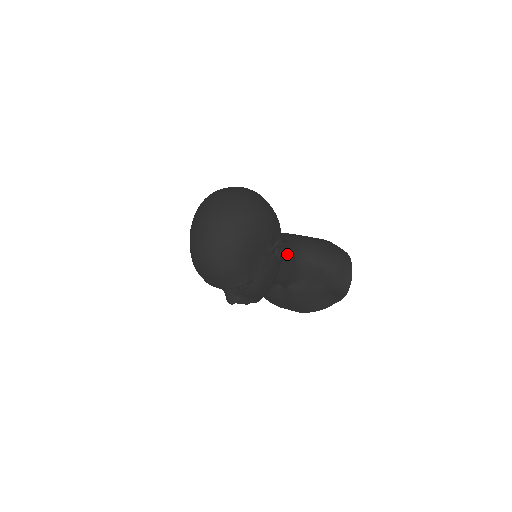
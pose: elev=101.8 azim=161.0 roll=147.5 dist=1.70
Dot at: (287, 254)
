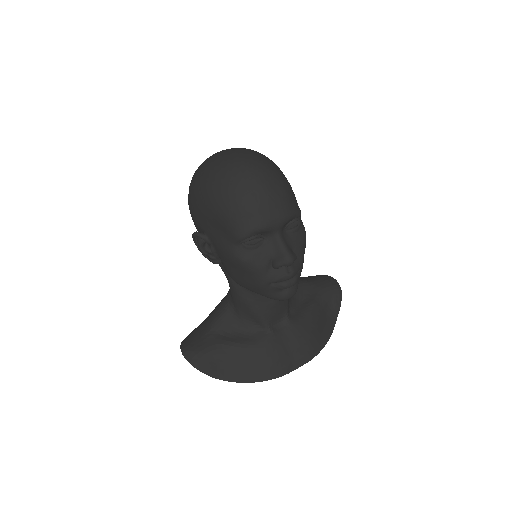
Dot at: occluded
